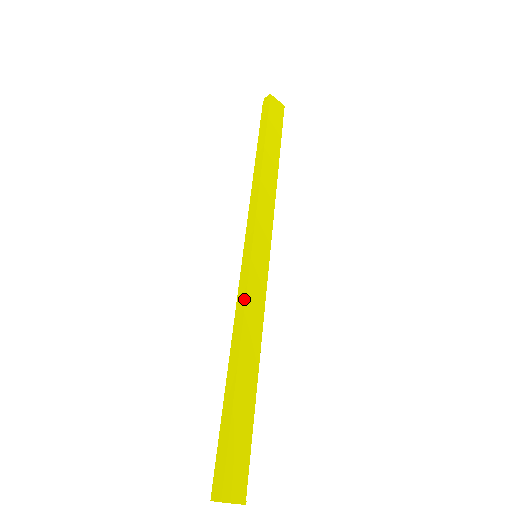
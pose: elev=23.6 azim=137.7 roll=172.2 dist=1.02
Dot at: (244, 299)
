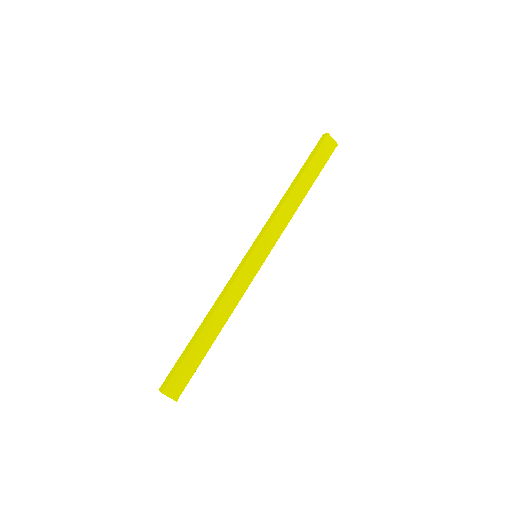
Dot at: (231, 283)
